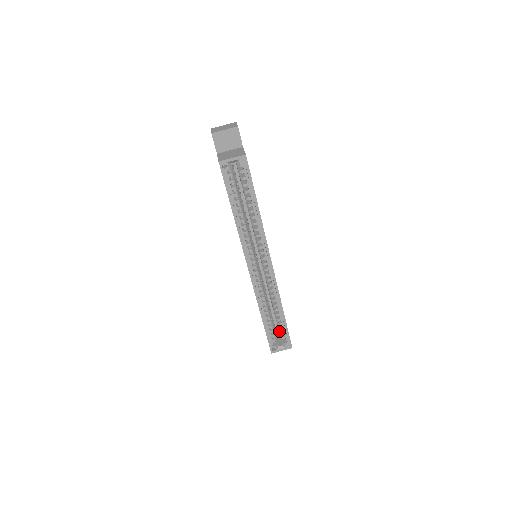
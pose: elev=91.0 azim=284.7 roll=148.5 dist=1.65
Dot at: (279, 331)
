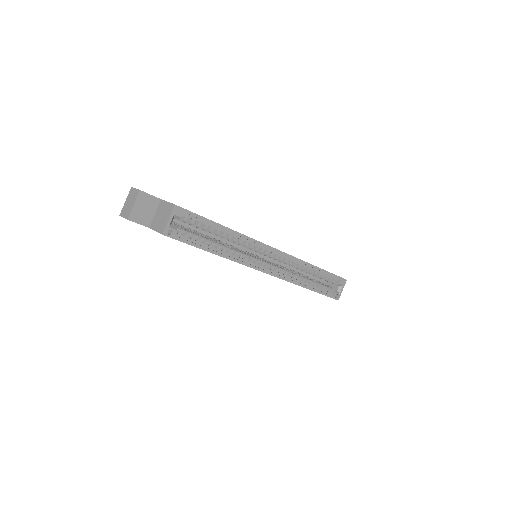
Dot at: (327, 281)
